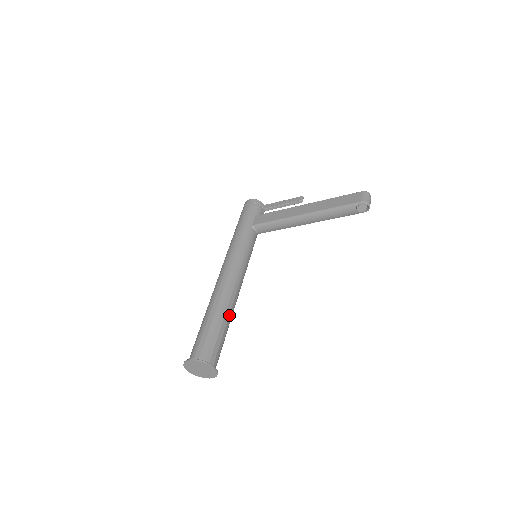
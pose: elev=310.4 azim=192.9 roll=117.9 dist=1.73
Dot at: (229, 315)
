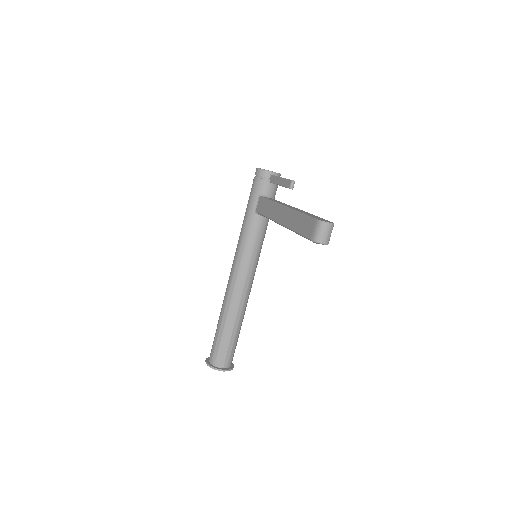
Dot at: (235, 320)
